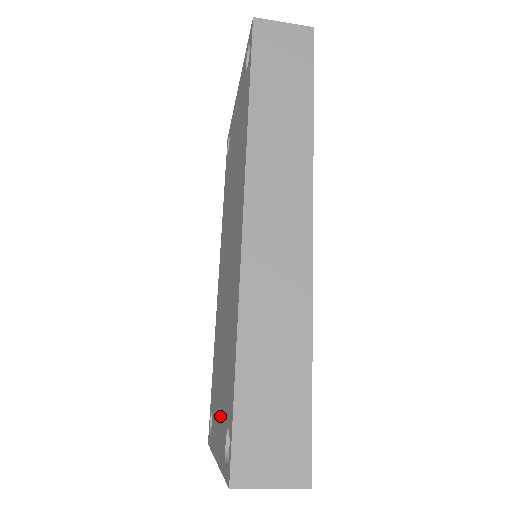
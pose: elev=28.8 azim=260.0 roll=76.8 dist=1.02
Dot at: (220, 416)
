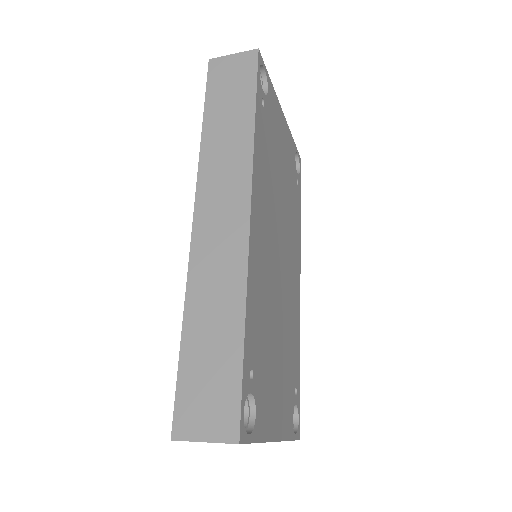
Dot at: occluded
